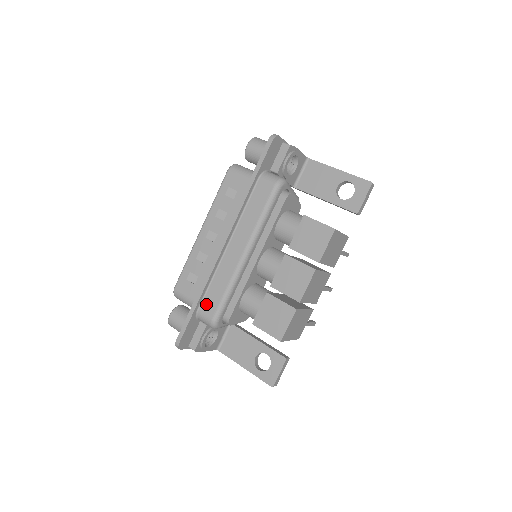
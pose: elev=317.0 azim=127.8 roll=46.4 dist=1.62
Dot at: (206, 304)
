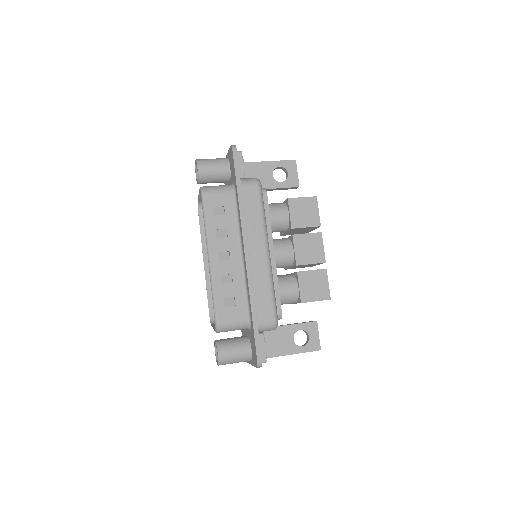
Dot at: (261, 312)
